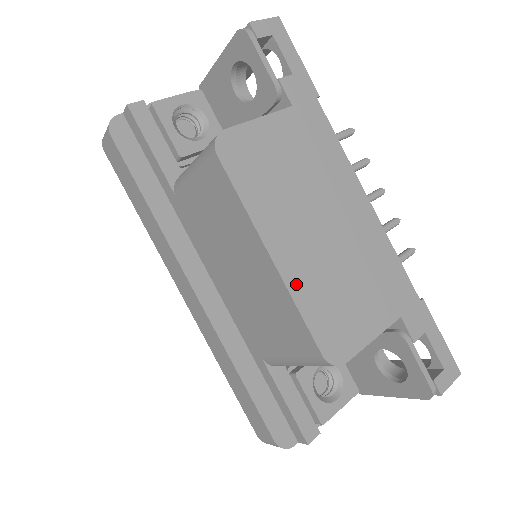
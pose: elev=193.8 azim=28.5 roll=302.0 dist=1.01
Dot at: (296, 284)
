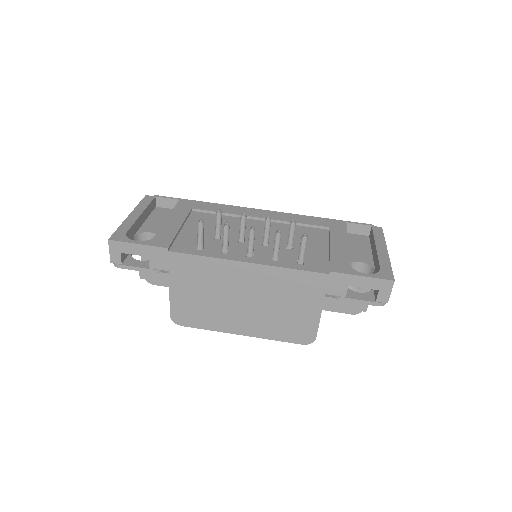
Dot at: (262, 333)
